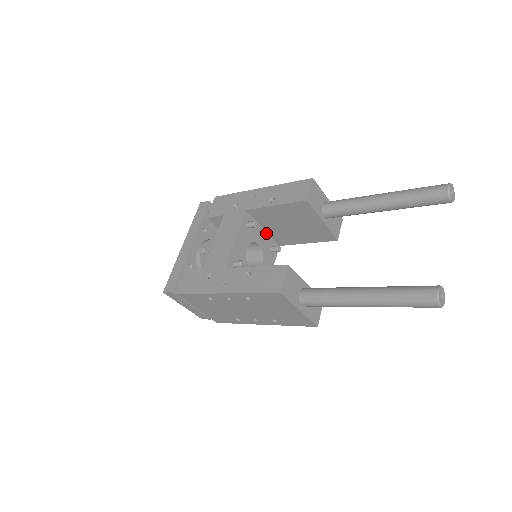
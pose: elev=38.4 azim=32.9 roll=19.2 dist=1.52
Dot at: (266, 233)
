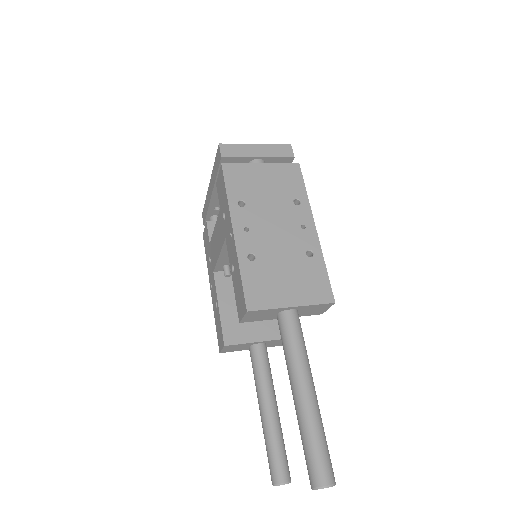
Dot at: occluded
